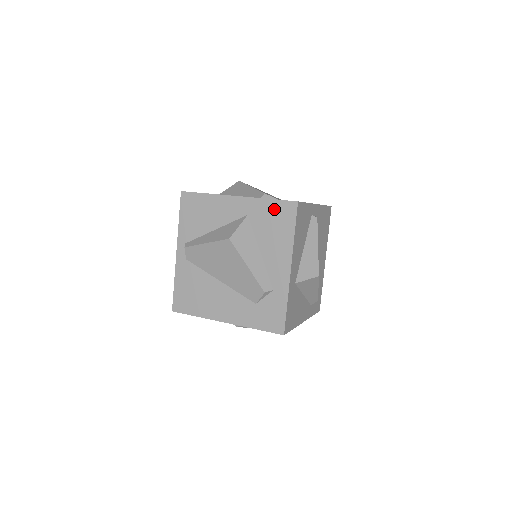
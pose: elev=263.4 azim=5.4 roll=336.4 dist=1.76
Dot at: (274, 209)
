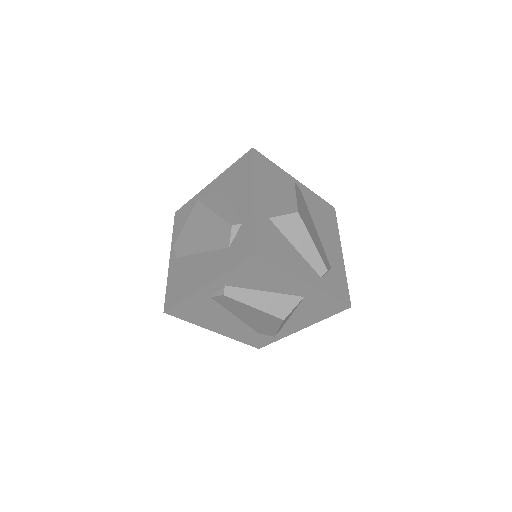
Dot at: (237, 167)
